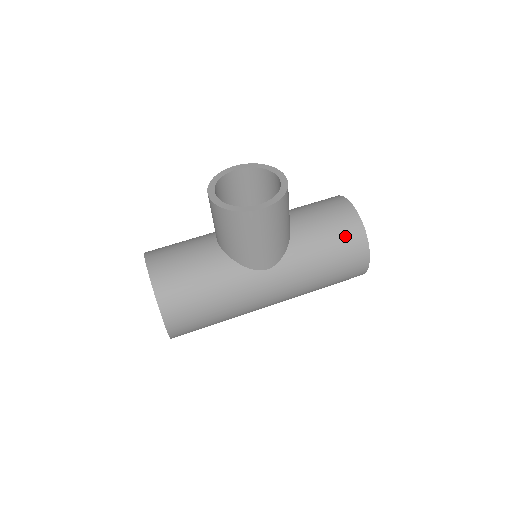
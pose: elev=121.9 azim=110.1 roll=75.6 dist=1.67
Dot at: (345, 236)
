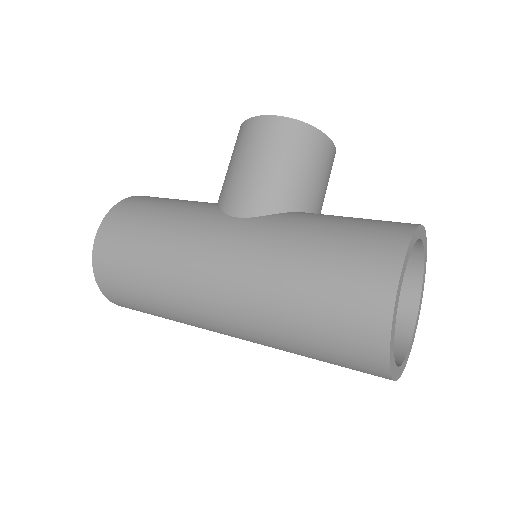
Dot at: (374, 226)
